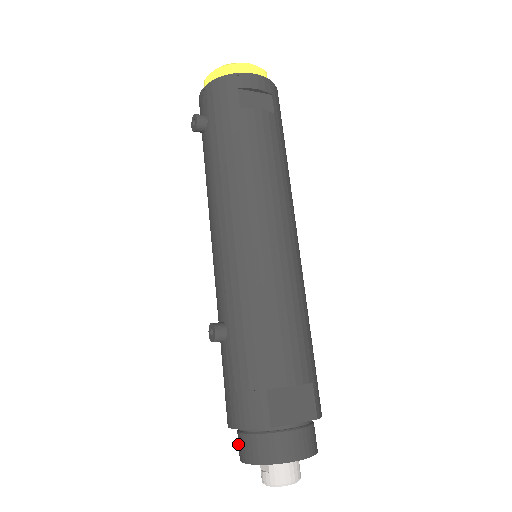
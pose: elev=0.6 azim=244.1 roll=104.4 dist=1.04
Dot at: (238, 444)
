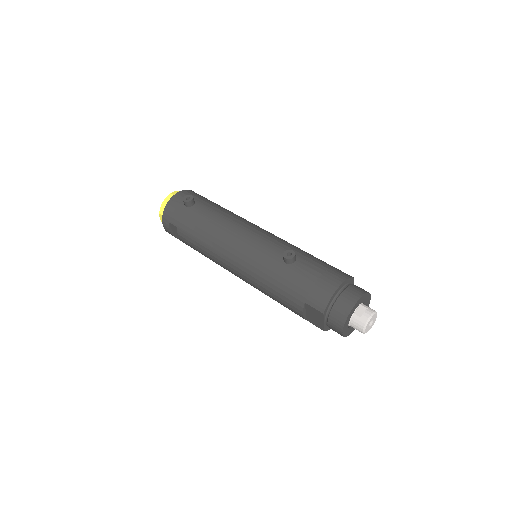
Dot at: (344, 302)
